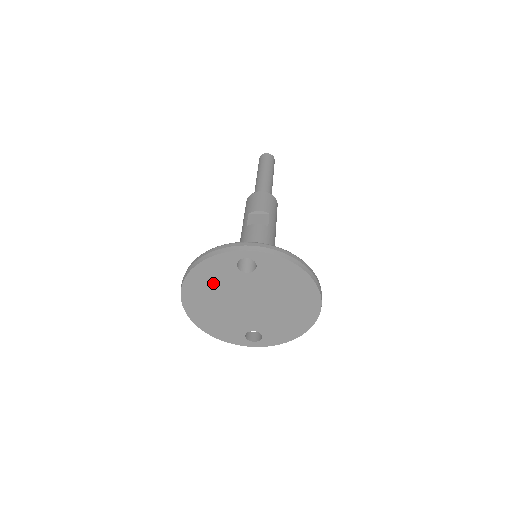
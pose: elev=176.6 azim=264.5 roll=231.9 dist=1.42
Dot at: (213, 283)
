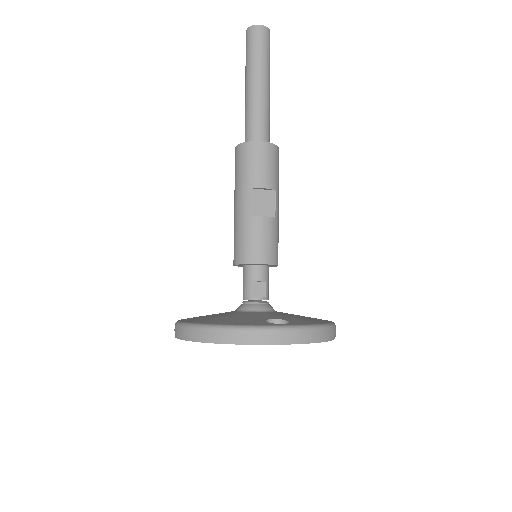
Dot at: occluded
